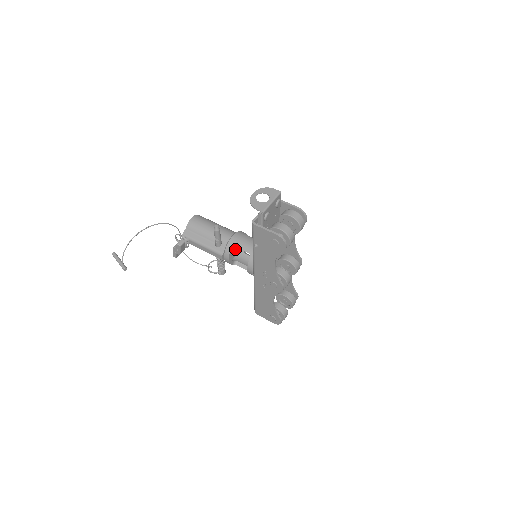
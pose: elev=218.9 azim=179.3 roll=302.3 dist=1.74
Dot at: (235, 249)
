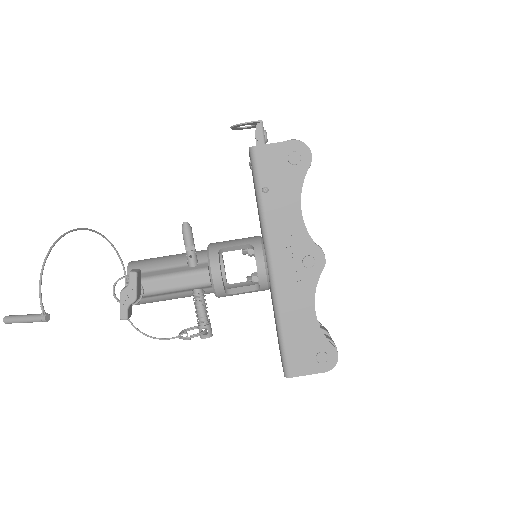
Dot at: occluded
